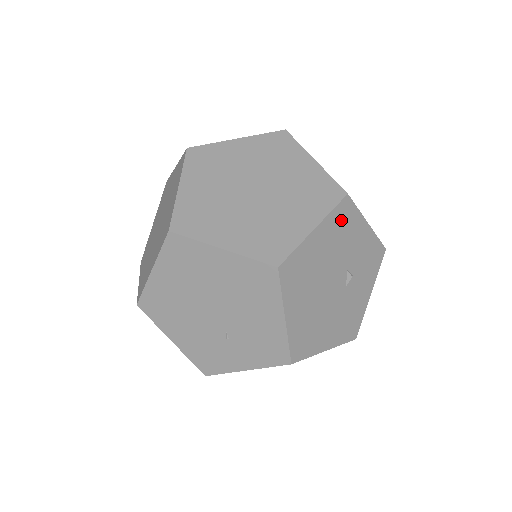
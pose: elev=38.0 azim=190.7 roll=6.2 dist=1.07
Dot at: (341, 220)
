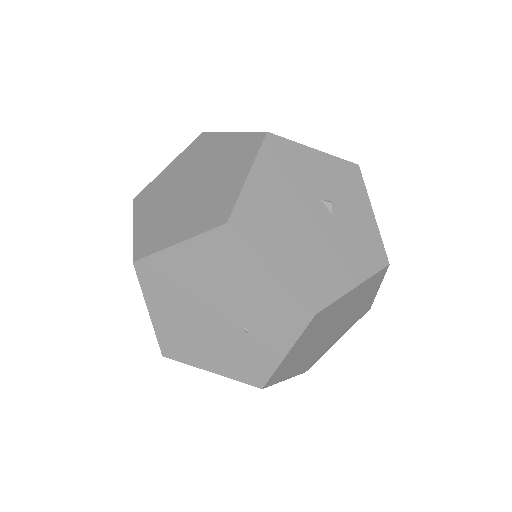
Dot at: (277, 157)
